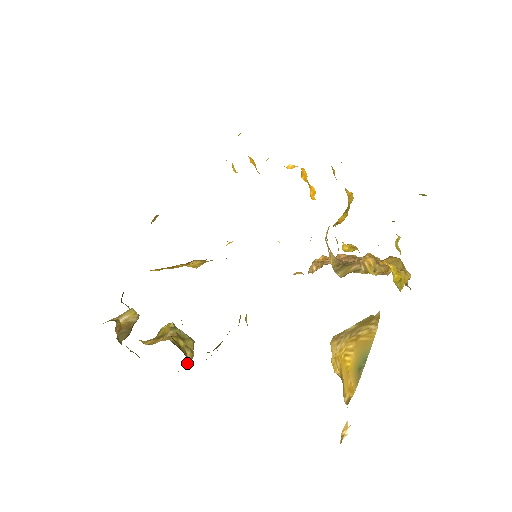
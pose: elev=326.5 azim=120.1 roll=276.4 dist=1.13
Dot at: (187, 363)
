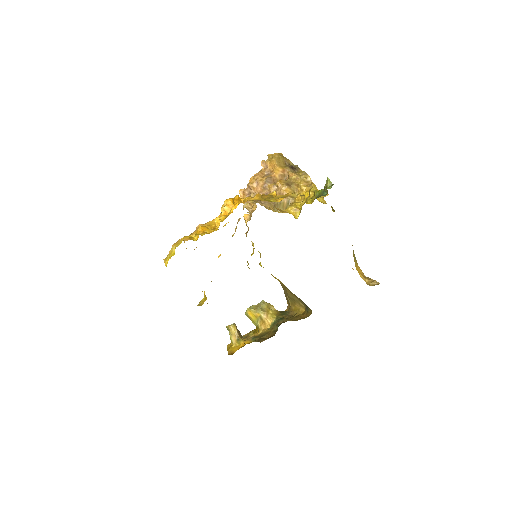
Dot at: occluded
